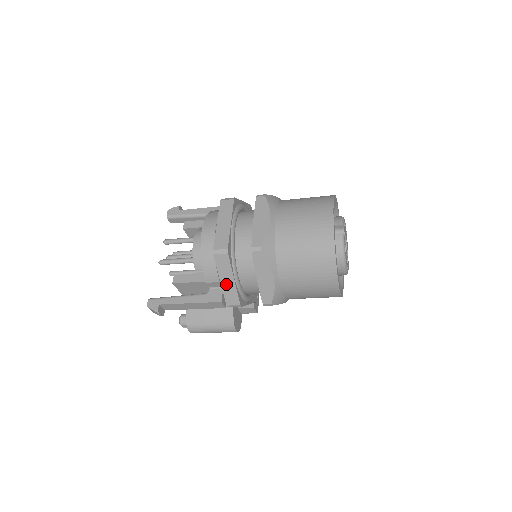
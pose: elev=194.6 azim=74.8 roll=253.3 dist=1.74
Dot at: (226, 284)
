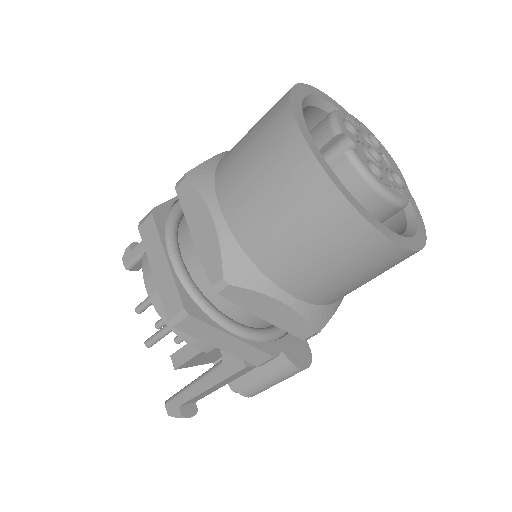
Dot at: (229, 347)
